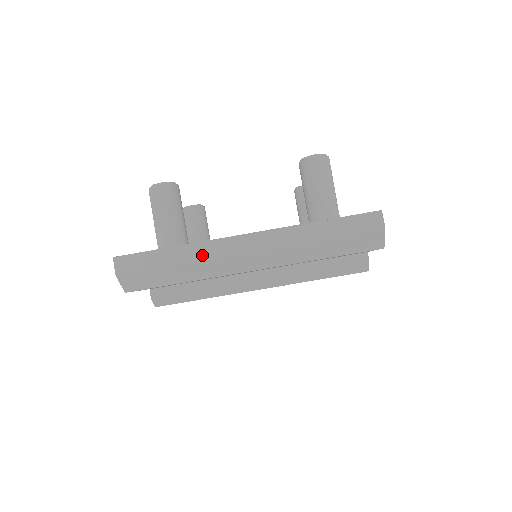
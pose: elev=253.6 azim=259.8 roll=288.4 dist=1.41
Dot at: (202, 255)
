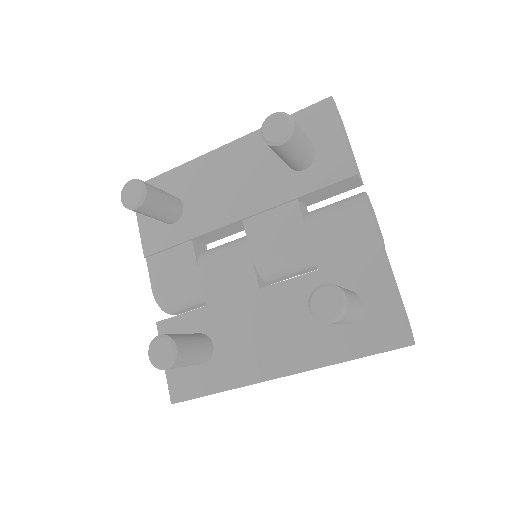
Dot at: occluded
